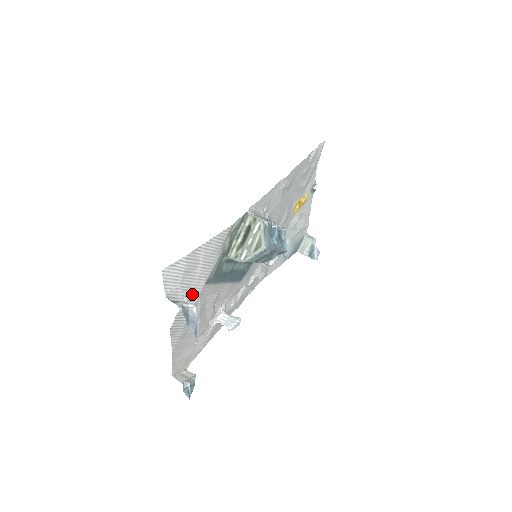
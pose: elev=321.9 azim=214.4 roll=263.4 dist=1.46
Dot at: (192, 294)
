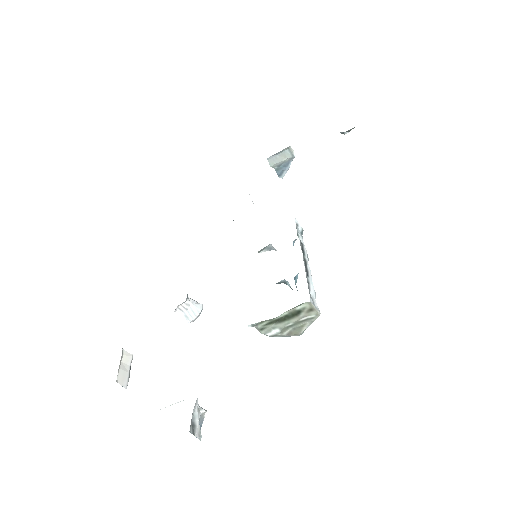
Dot at: occluded
